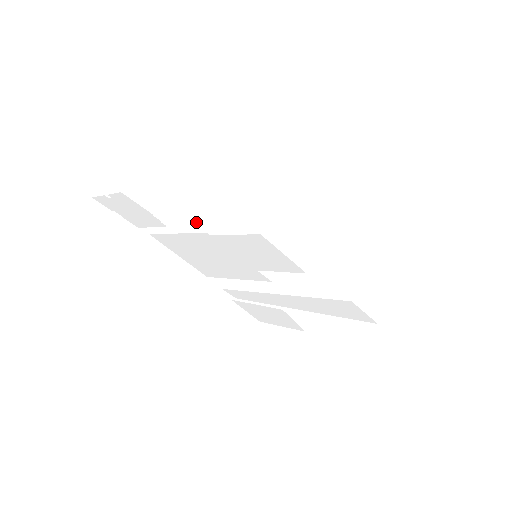
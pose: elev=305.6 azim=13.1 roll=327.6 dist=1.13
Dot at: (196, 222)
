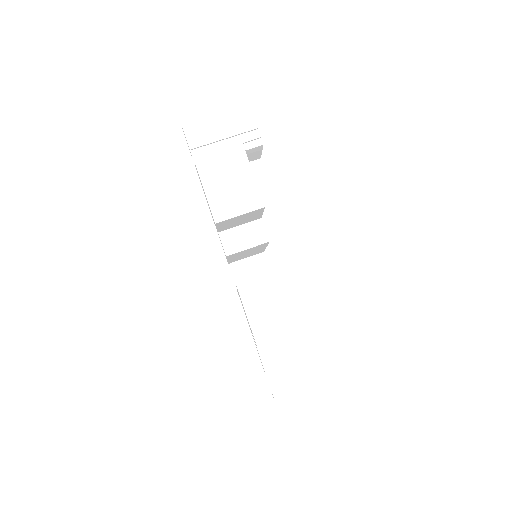
Dot at: occluded
